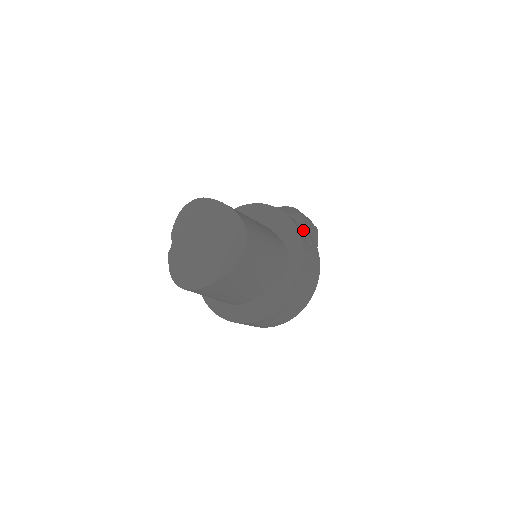
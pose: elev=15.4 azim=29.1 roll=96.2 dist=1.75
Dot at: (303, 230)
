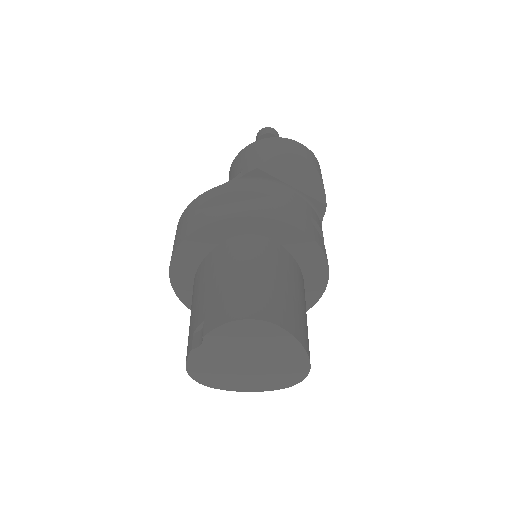
Dot at: occluded
